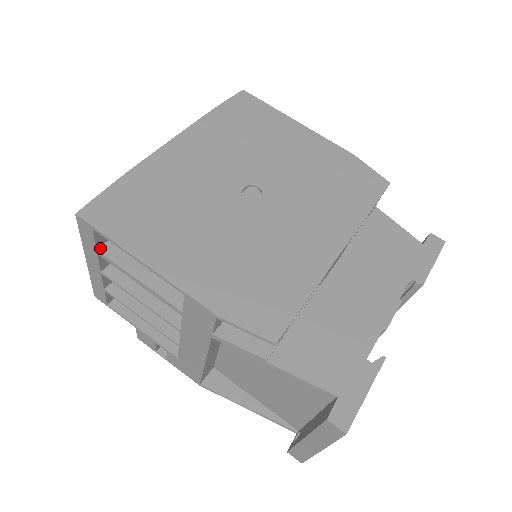
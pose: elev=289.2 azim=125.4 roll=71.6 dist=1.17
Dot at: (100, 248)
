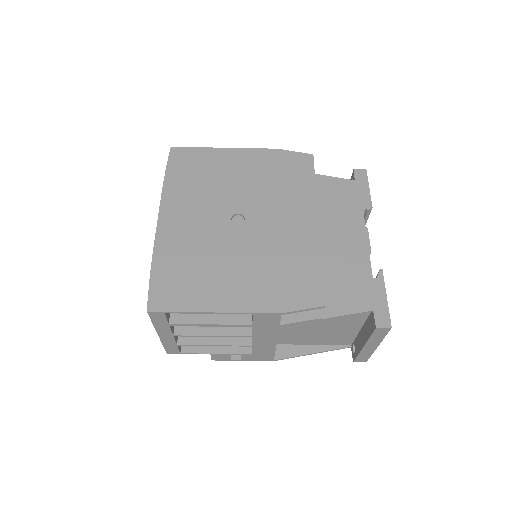
Dot at: (170, 321)
